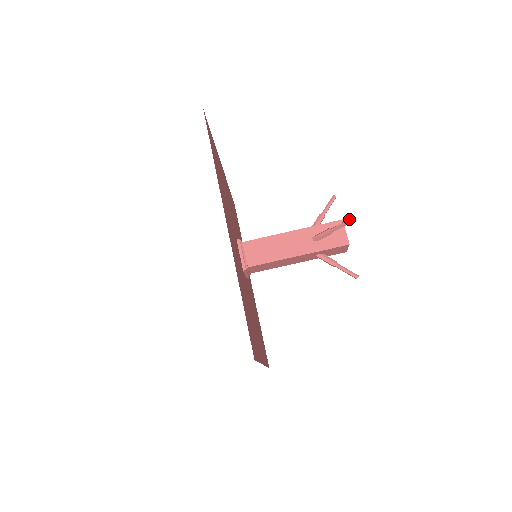
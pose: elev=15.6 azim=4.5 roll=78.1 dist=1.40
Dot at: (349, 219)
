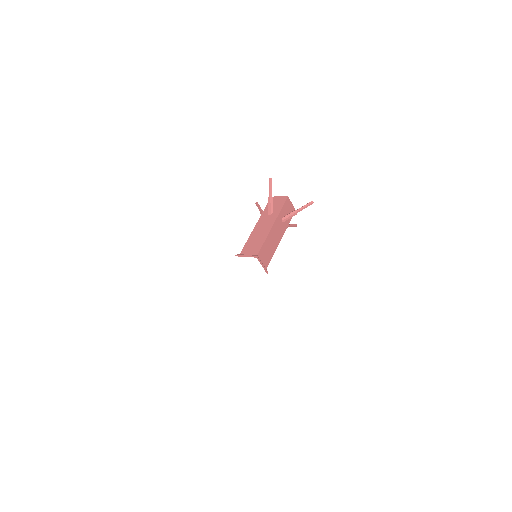
Dot at: (313, 202)
